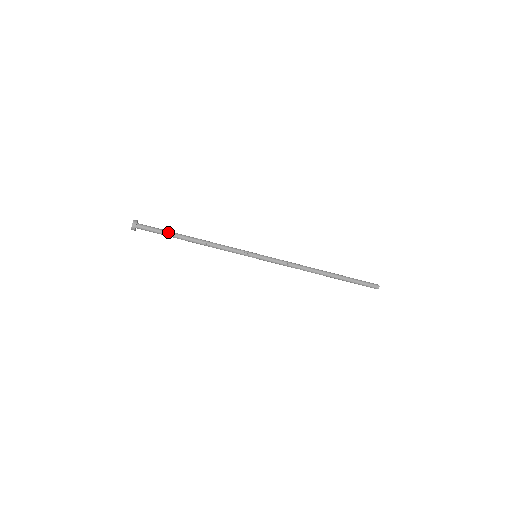
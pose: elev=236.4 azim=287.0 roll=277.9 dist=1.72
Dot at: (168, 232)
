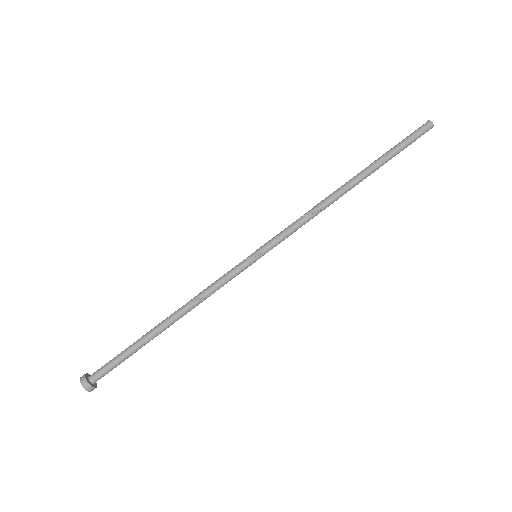
Dot at: (132, 345)
